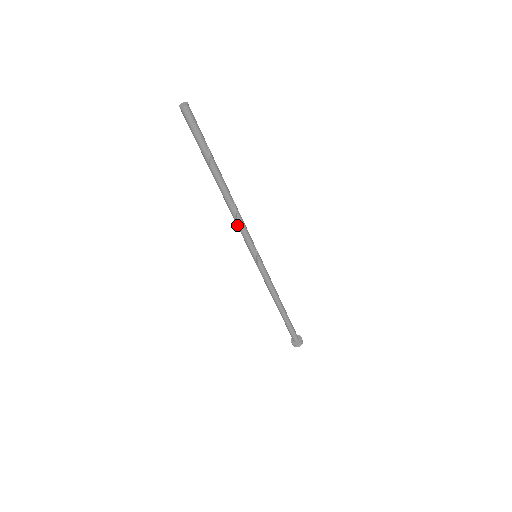
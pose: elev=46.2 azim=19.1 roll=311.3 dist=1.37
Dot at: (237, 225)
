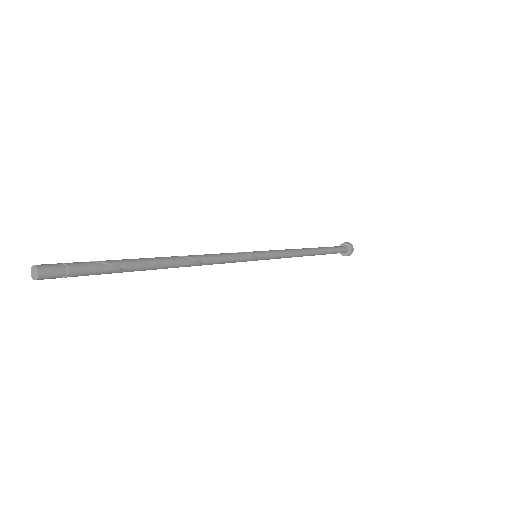
Dot at: occluded
